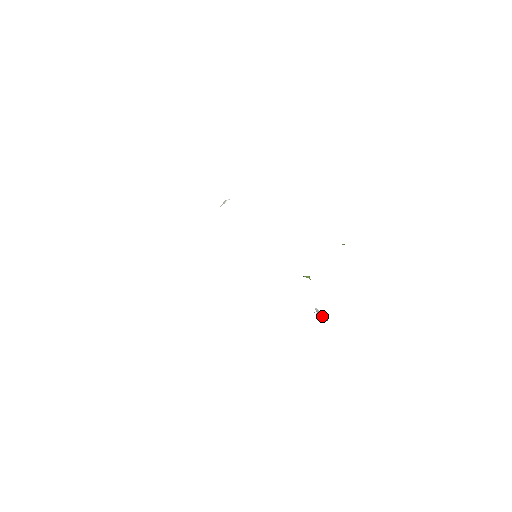
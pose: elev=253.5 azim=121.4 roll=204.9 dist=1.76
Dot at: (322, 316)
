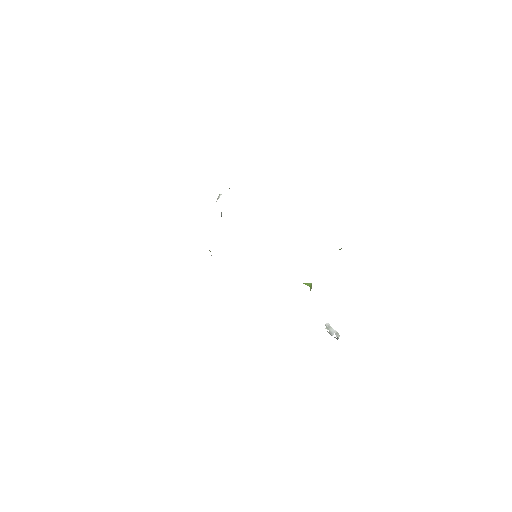
Dot at: (333, 333)
